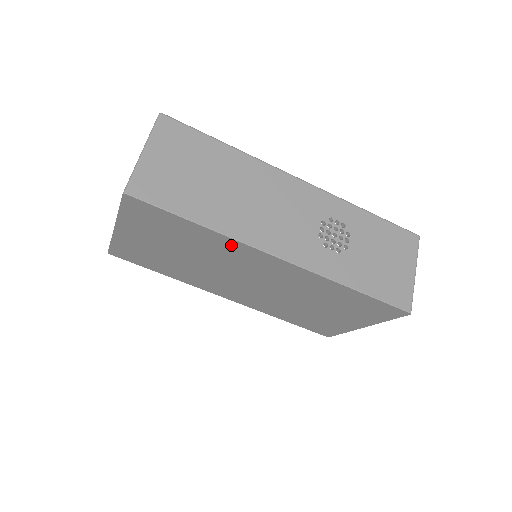
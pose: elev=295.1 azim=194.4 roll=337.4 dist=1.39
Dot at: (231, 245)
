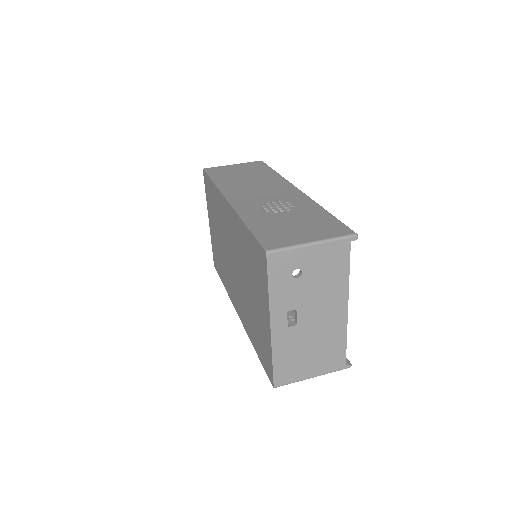
Dot at: (219, 199)
